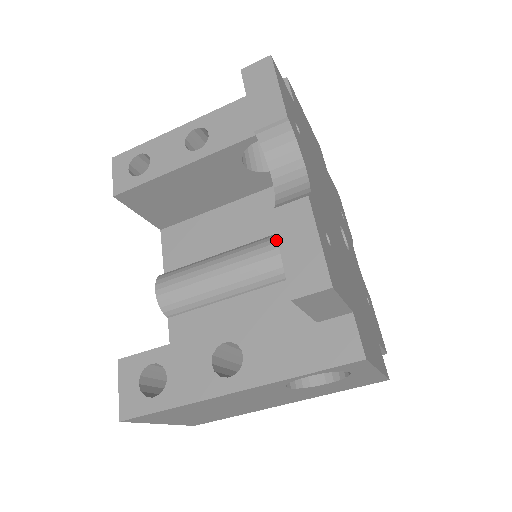
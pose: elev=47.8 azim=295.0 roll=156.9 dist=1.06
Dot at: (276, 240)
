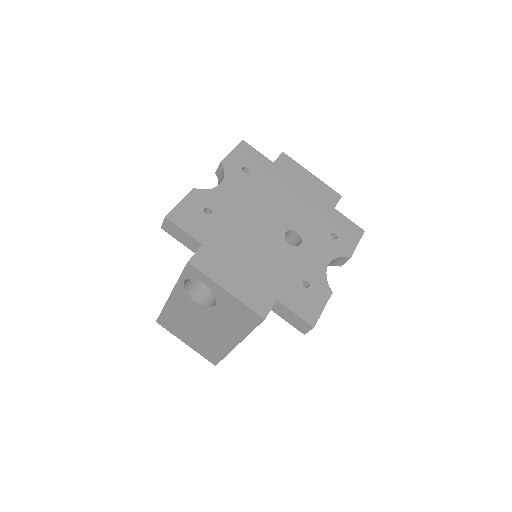
Dot at: occluded
